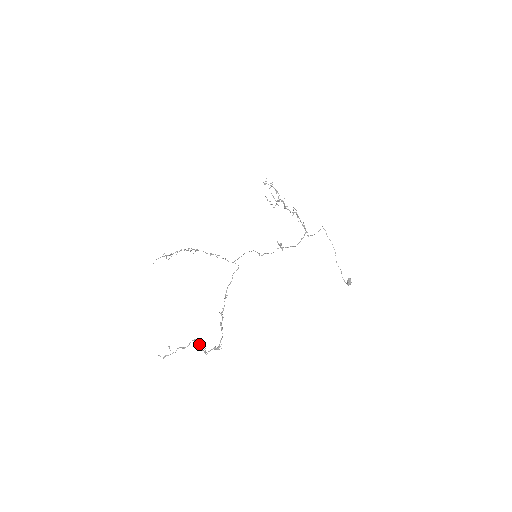
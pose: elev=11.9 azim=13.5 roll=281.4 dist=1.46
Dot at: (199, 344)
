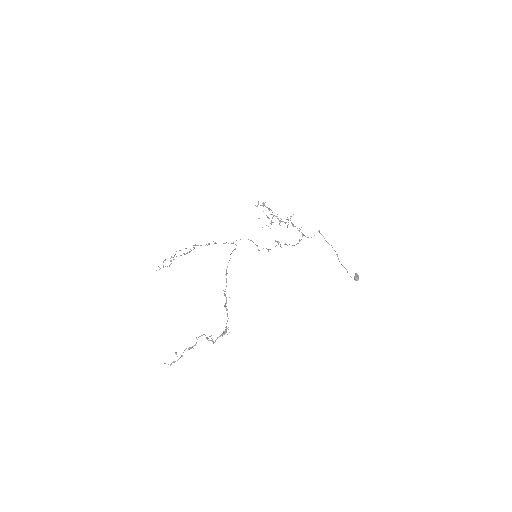
Dot at: (206, 337)
